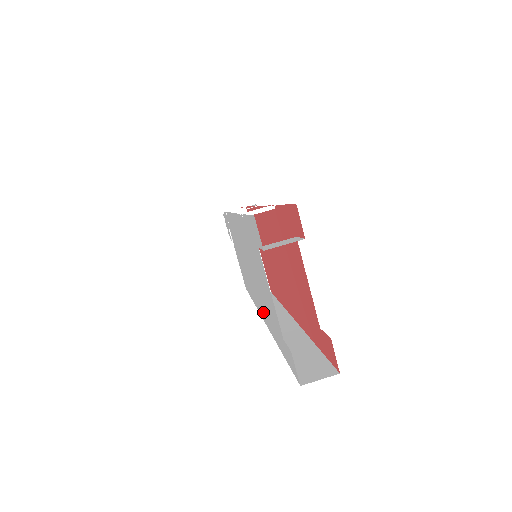
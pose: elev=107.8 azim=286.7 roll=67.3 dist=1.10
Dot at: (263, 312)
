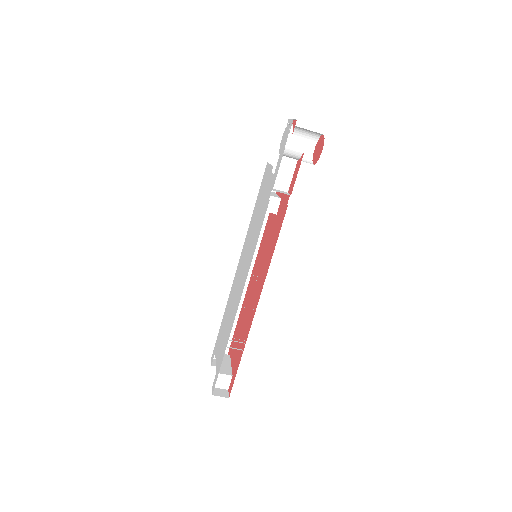
Dot at: (232, 289)
